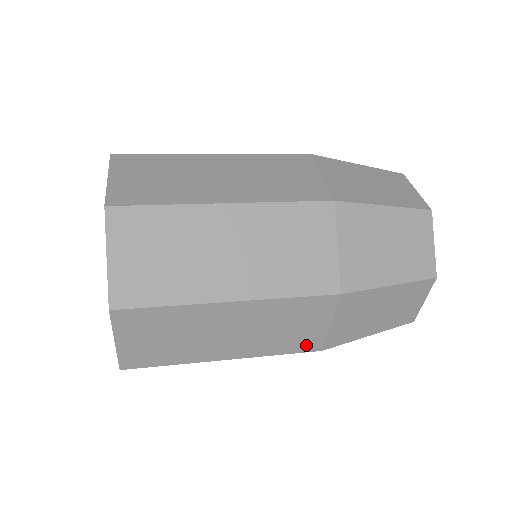
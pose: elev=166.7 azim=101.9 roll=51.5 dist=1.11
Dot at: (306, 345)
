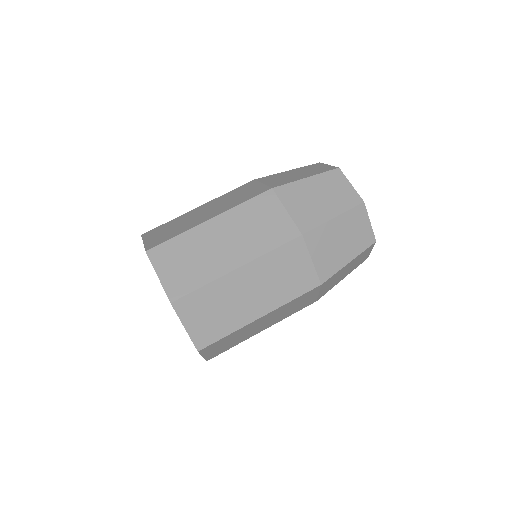
Dot at: occluded
